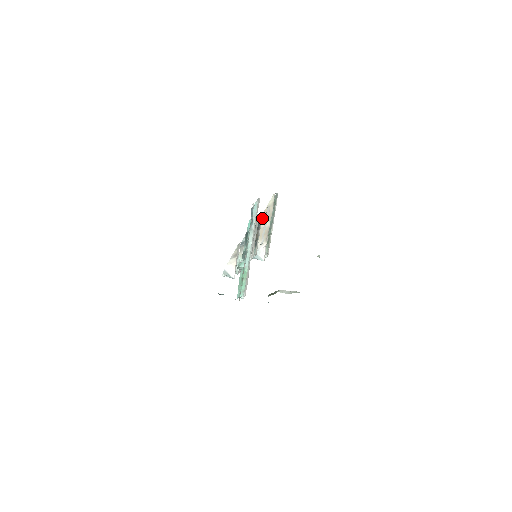
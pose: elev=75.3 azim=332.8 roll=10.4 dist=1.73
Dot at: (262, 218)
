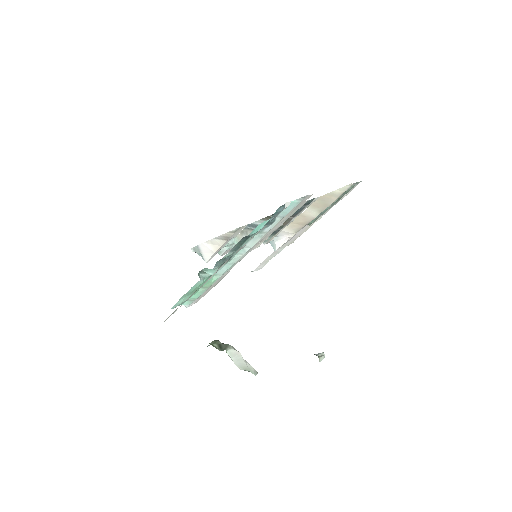
Dot at: (312, 203)
